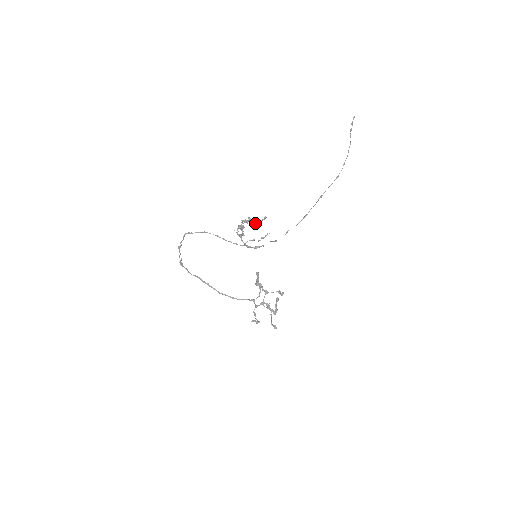
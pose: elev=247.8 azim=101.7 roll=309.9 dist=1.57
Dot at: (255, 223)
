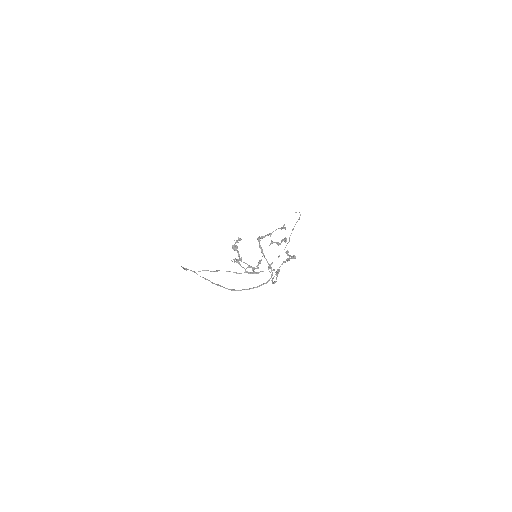
Dot at: (249, 266)
